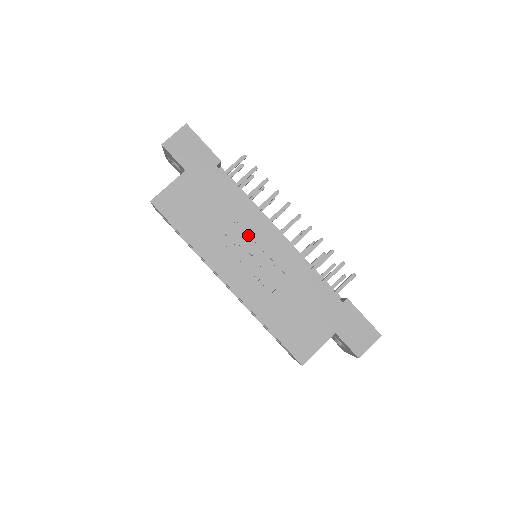
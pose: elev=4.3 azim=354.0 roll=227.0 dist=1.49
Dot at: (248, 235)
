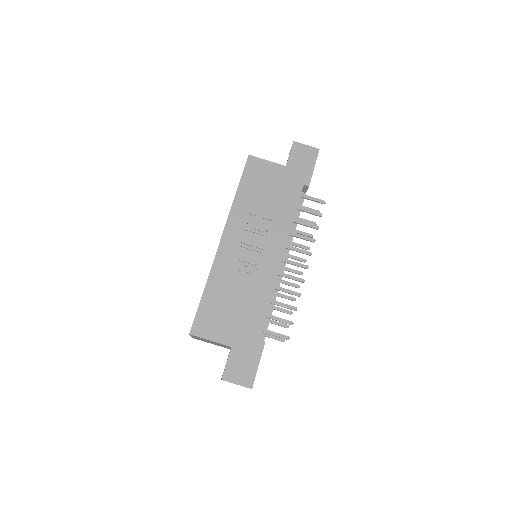
Dot at: (267, 235)
